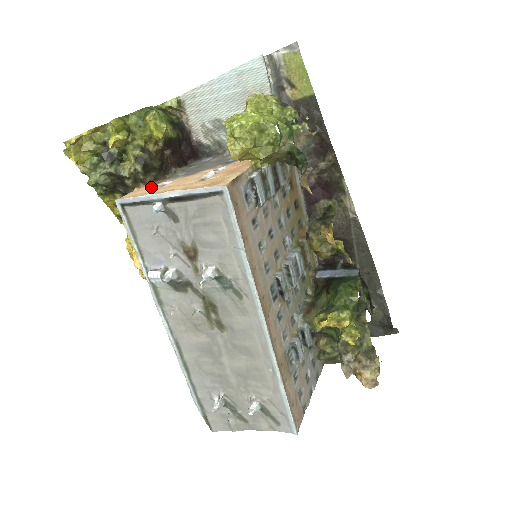
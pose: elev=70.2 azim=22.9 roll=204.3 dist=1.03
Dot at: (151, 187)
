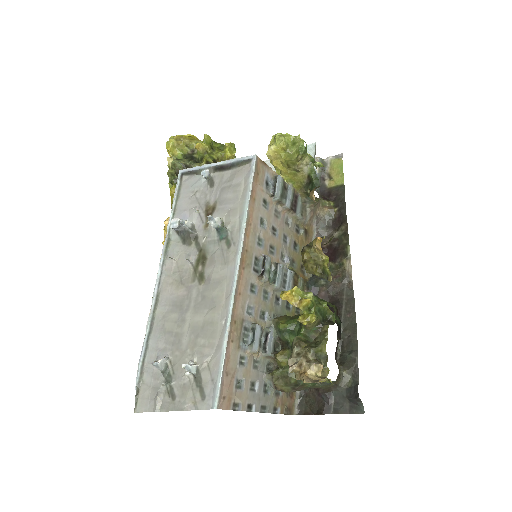
Dot at: occluded
